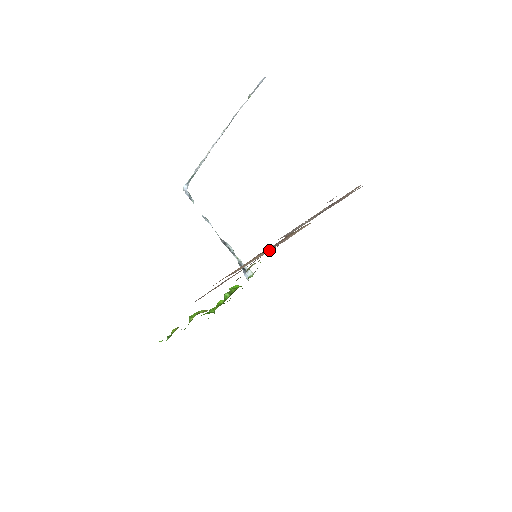
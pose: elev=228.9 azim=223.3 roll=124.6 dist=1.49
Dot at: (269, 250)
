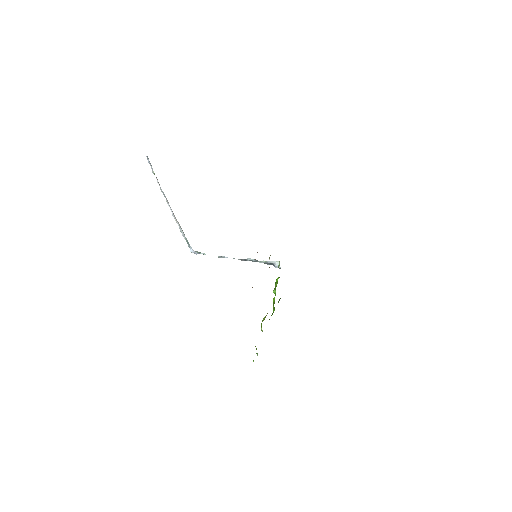
Dot at: occluded
